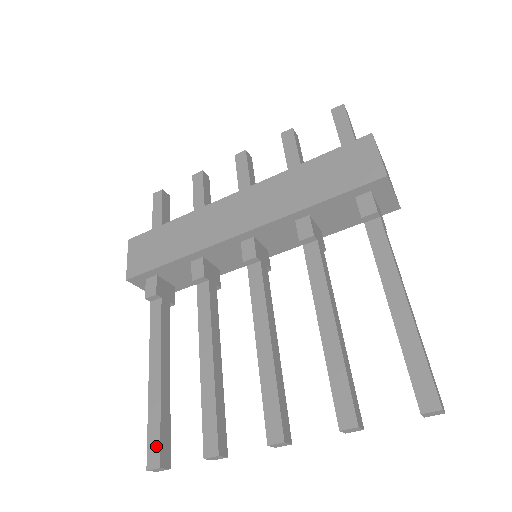
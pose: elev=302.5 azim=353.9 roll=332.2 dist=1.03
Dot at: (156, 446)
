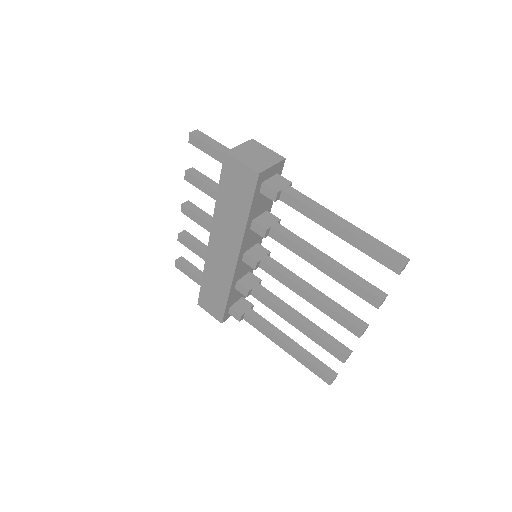
Dot at: (322, 374)
